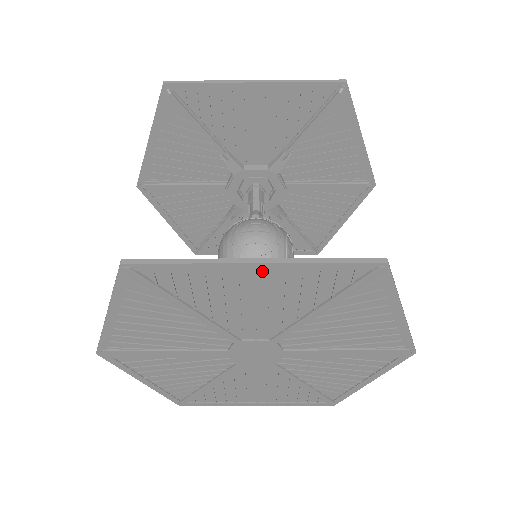
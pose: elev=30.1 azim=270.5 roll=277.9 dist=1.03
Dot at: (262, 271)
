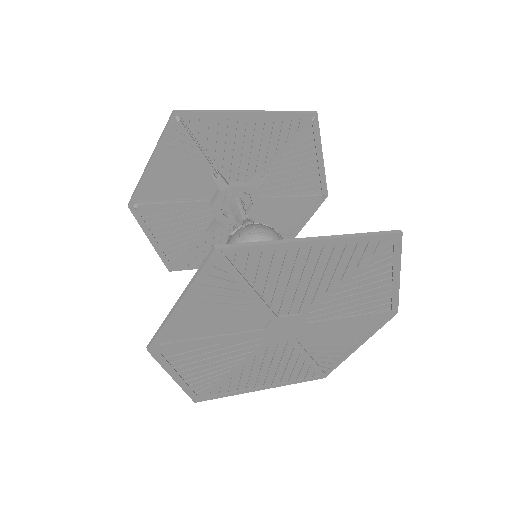
Dot at: (317, 247)
